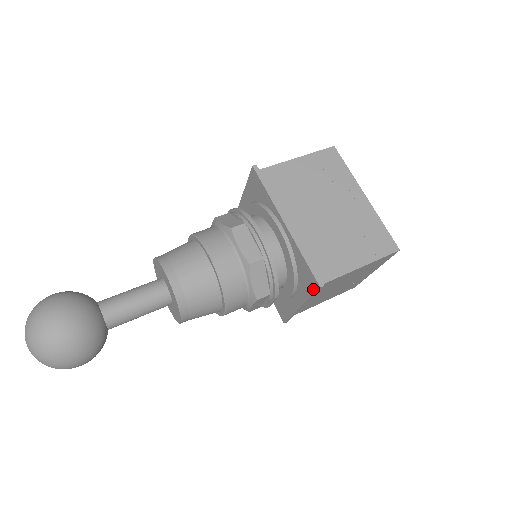
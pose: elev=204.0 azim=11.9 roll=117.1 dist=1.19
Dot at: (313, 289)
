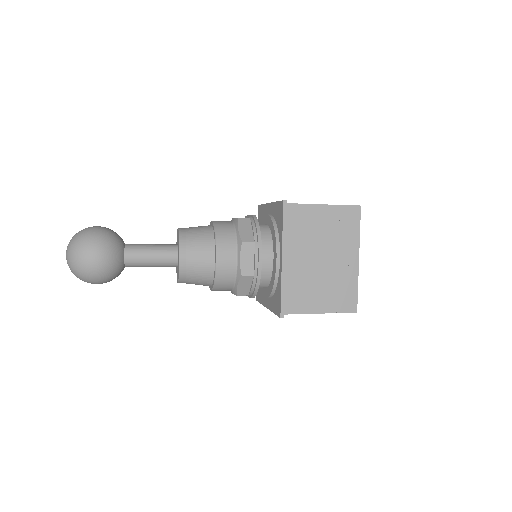
Dot at: (277, 313)
